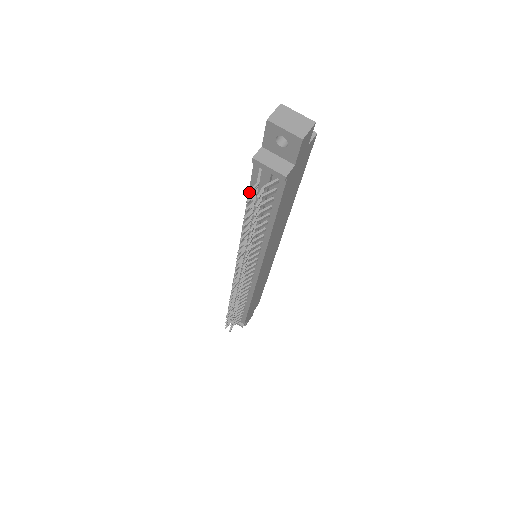
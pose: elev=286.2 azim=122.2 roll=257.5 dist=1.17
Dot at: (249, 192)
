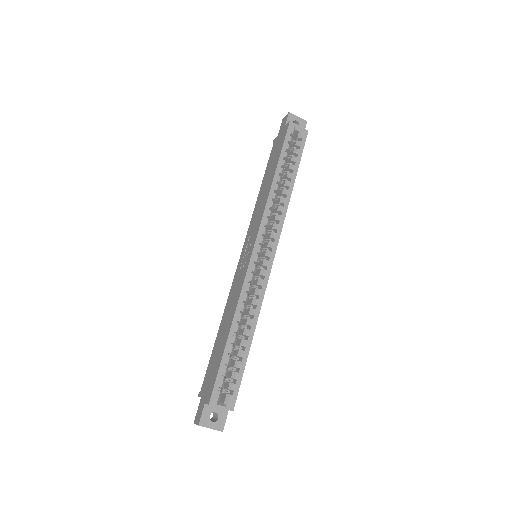
Dot at: occluded
